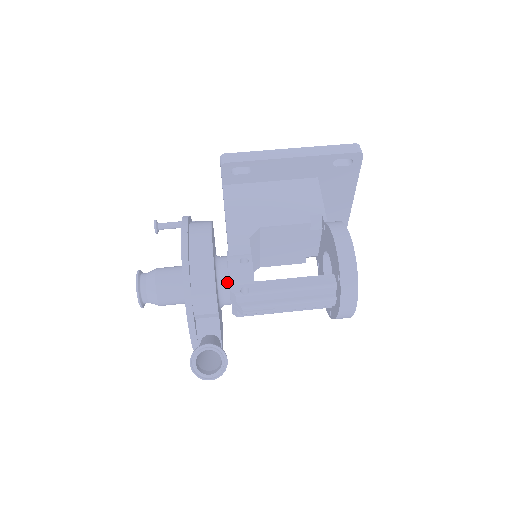
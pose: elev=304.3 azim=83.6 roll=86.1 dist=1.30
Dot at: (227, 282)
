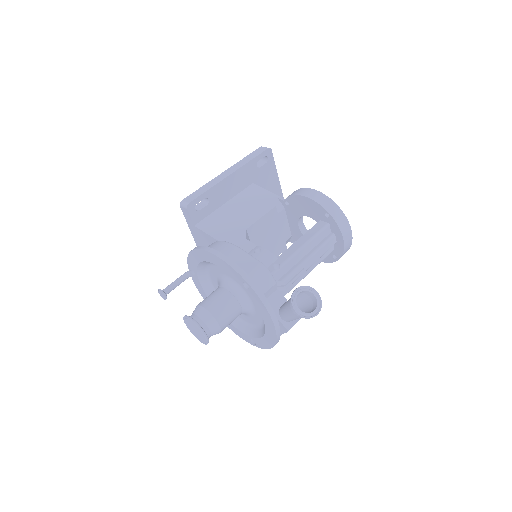
Dot at: occluded
